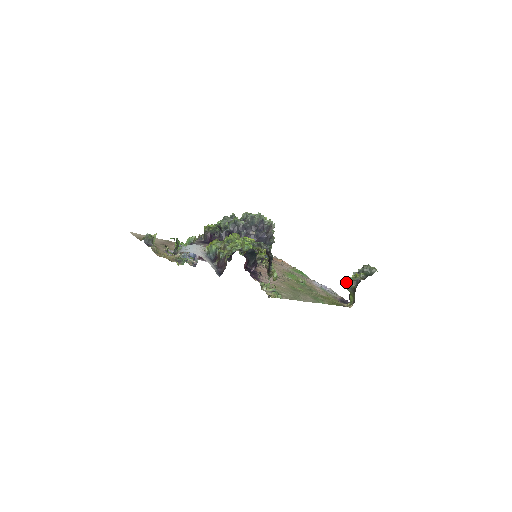
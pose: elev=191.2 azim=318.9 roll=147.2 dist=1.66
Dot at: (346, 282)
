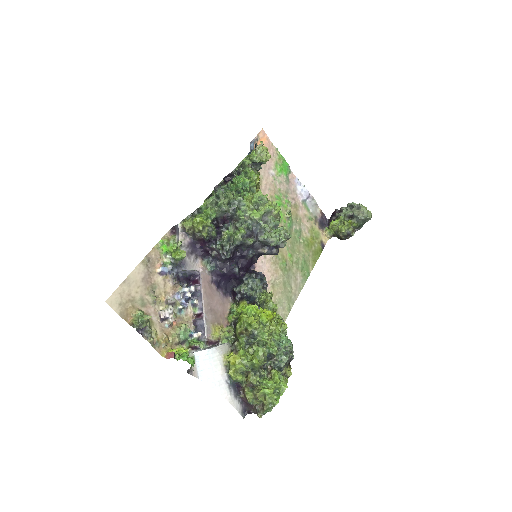
Dot at: (336, 230)
